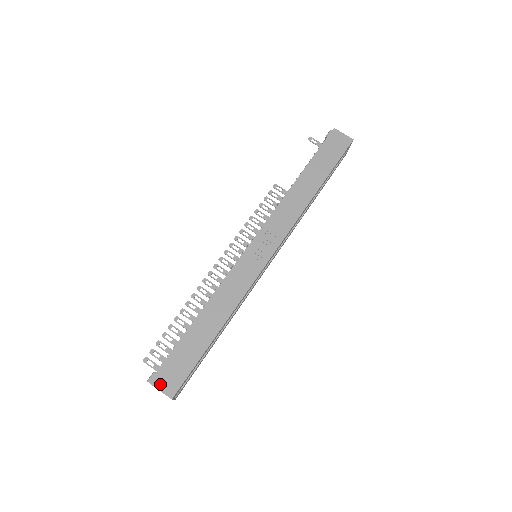
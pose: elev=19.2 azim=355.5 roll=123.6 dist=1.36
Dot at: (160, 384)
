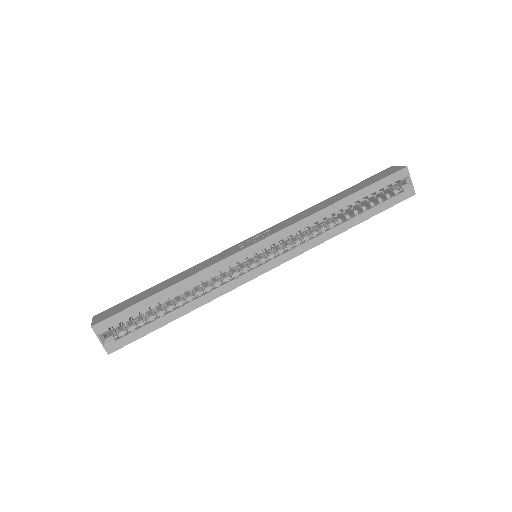
Dot at: (97, 318)
